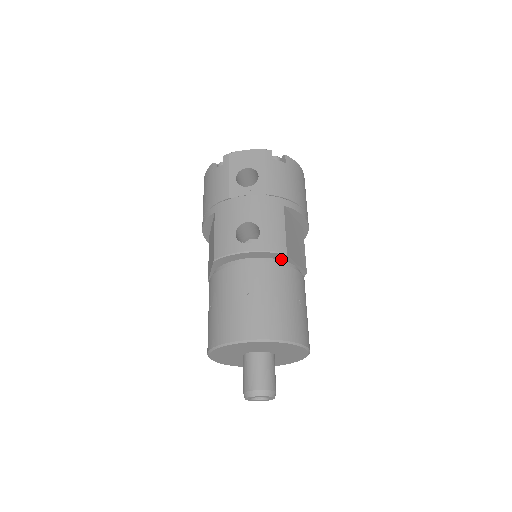
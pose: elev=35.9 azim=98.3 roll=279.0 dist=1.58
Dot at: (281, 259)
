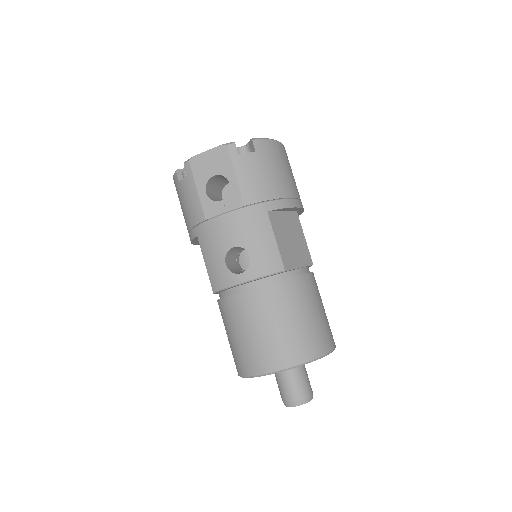
Dot at: (281, 273)
